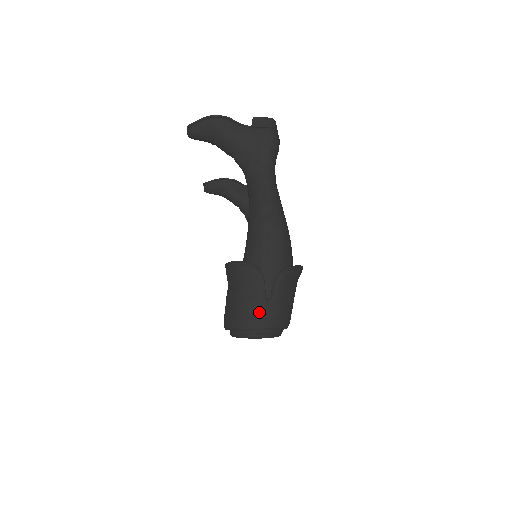
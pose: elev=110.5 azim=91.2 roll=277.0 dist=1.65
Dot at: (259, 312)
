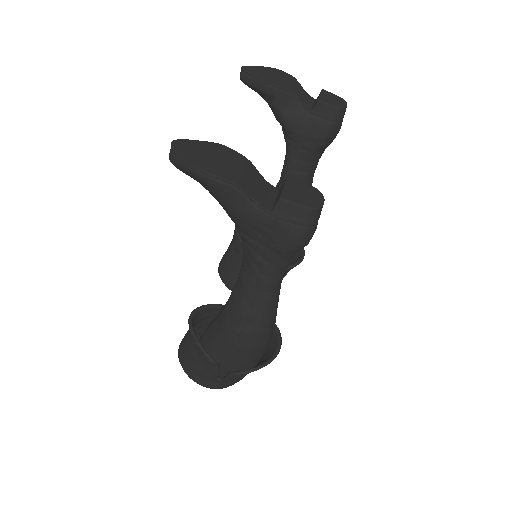
Dot at: (207, 380)
